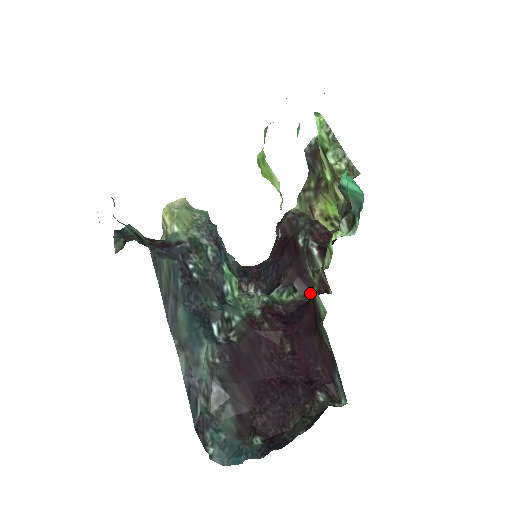
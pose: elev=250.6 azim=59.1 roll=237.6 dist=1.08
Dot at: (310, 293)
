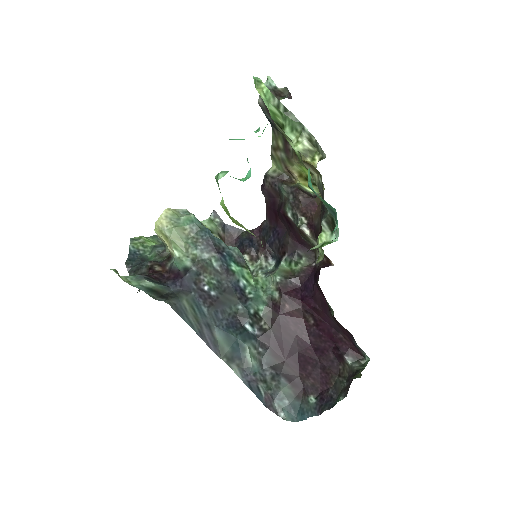
Dot at: (314, 255)
